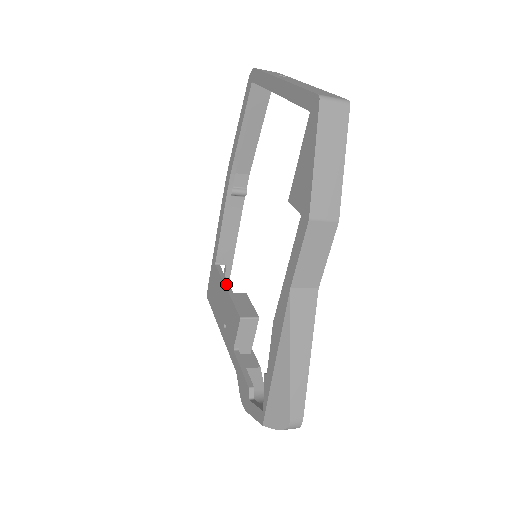
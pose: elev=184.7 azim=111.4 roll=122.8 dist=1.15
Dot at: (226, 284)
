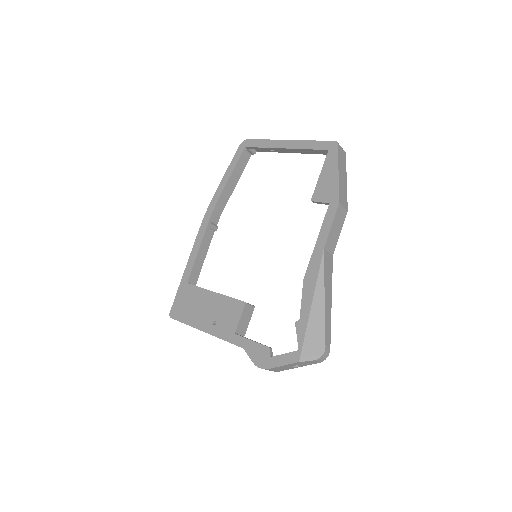
Dot at: occluded
